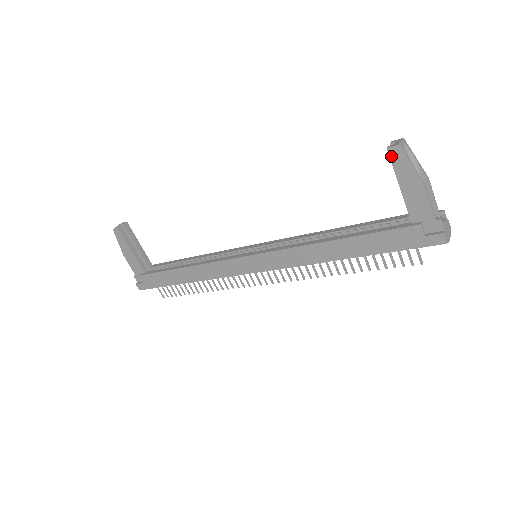
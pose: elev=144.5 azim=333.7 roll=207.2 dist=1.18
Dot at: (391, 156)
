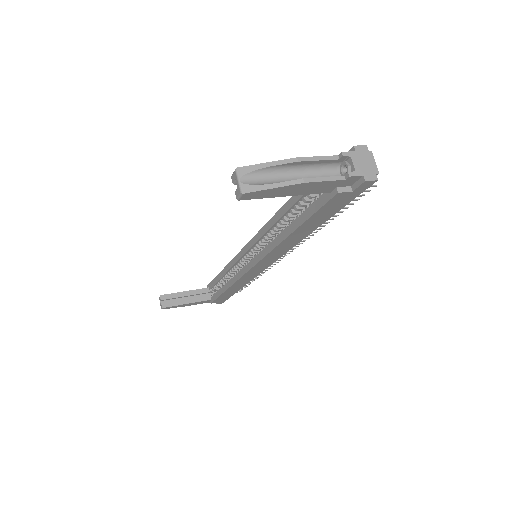
Dot at: (248, 199)
